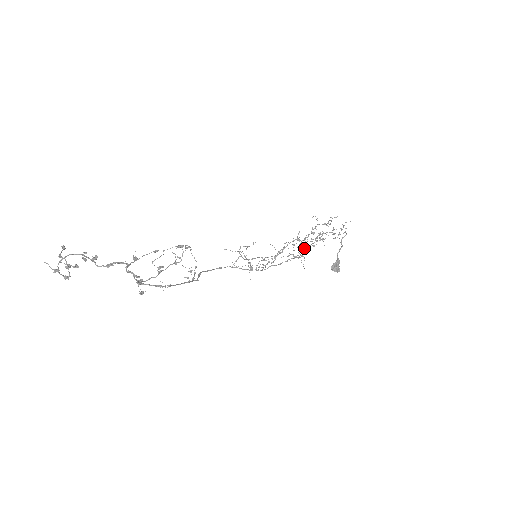
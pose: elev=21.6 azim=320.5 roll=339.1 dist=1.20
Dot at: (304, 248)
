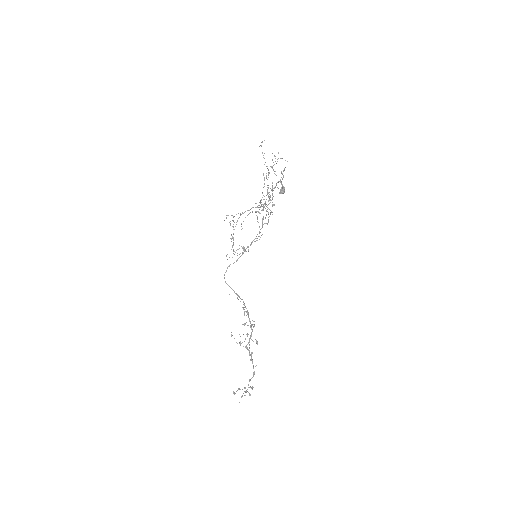
Dot at: occluded
